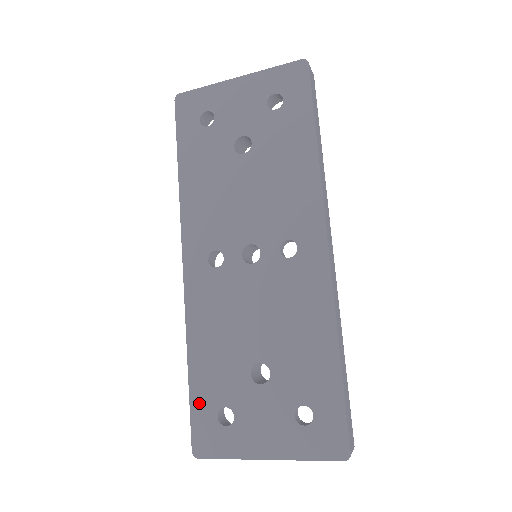
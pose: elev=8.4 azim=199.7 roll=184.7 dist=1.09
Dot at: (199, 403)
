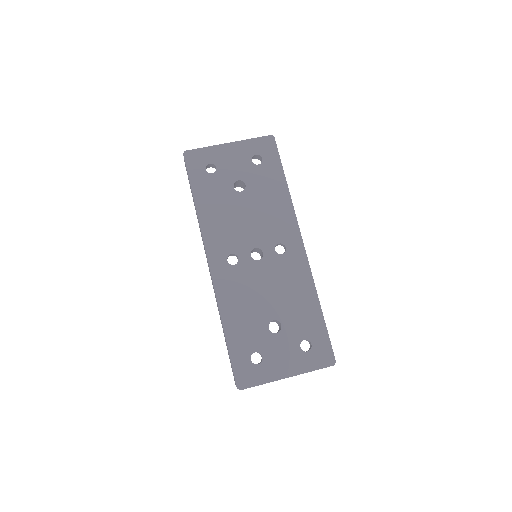
Dot at: (236, 354)
